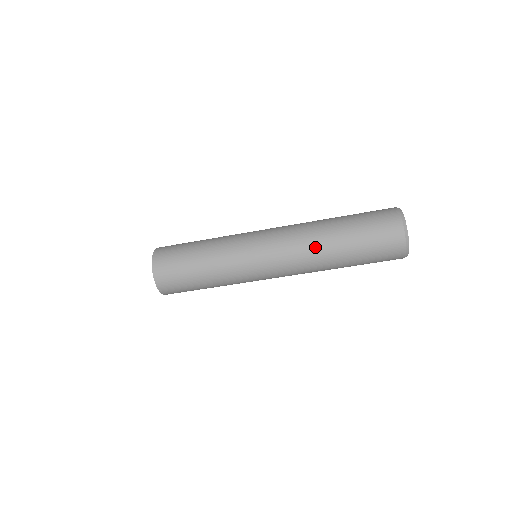
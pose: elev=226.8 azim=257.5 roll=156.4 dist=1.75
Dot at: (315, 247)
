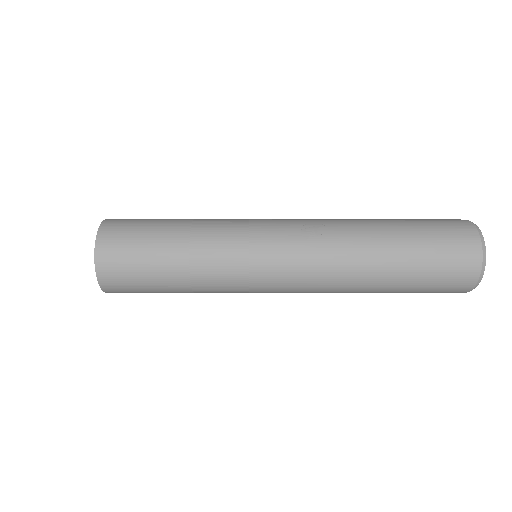
Dot at: (346, 292)
